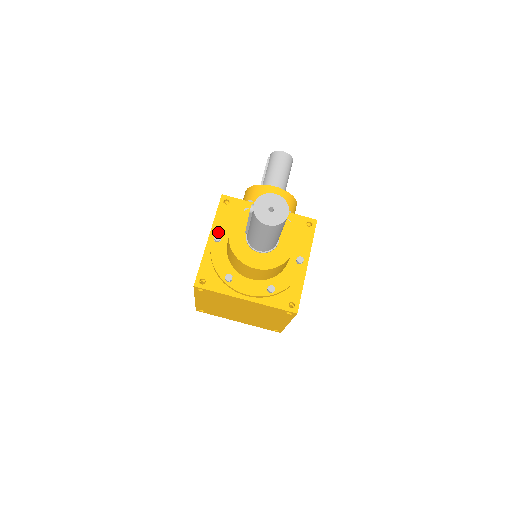
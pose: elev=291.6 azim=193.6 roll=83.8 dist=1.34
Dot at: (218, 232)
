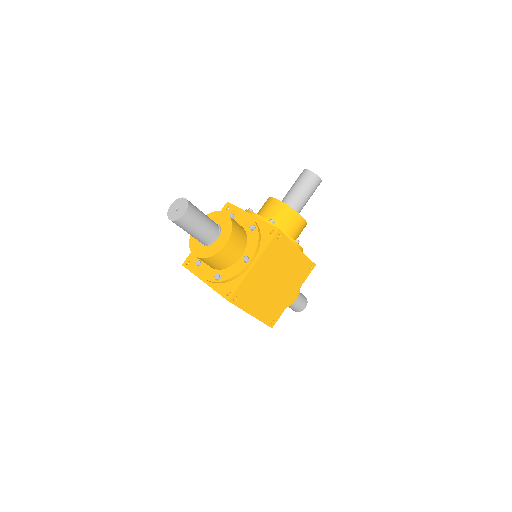
Dot at: occluded
